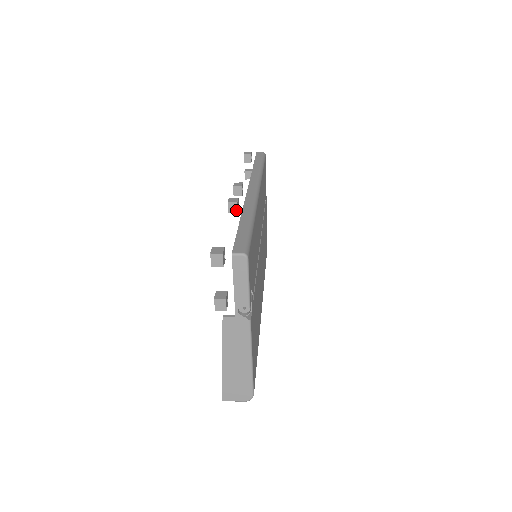
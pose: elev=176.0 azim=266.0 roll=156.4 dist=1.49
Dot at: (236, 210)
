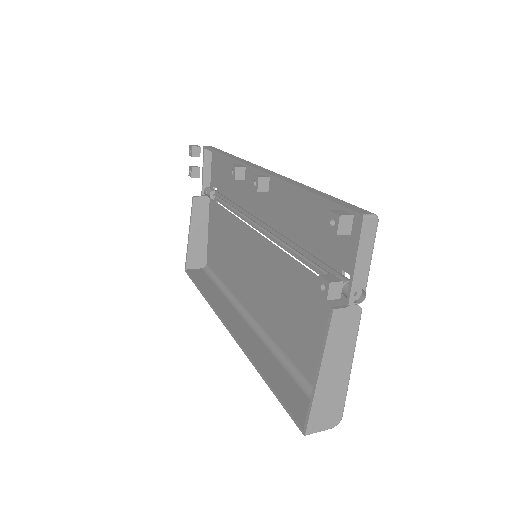
Dot at: (267, 188)
